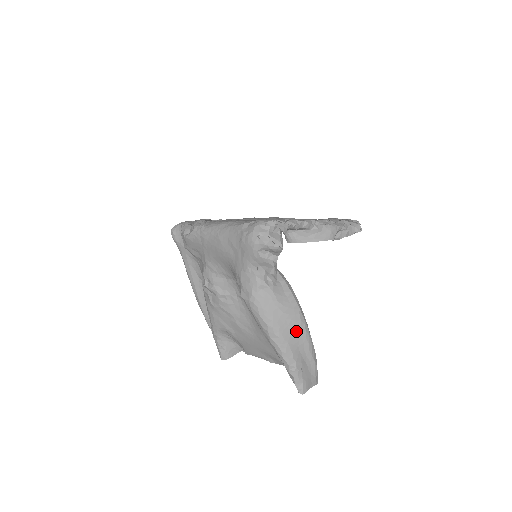
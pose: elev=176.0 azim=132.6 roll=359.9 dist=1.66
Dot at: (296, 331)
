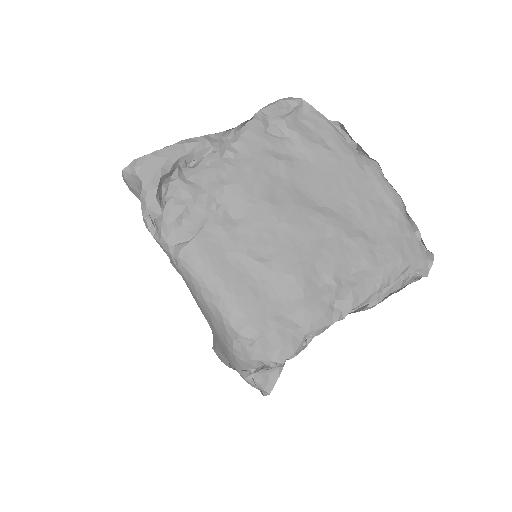
Dot at: occluded
